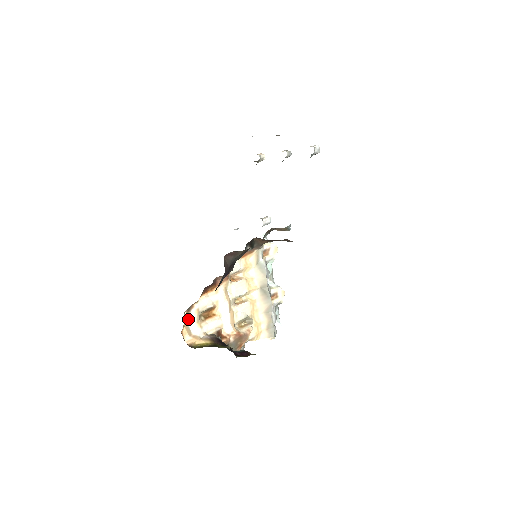
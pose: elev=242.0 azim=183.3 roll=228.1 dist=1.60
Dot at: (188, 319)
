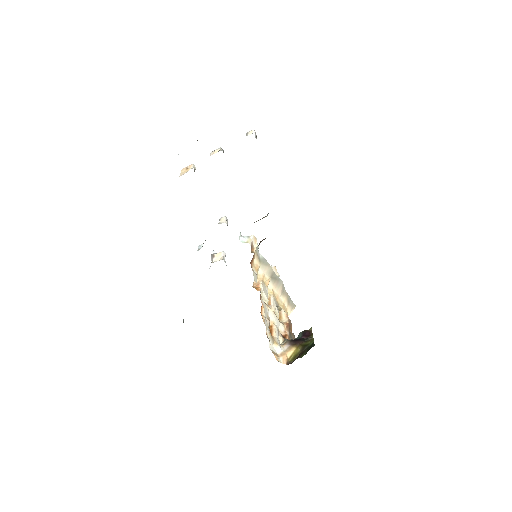
Dot at: (269, 347)
